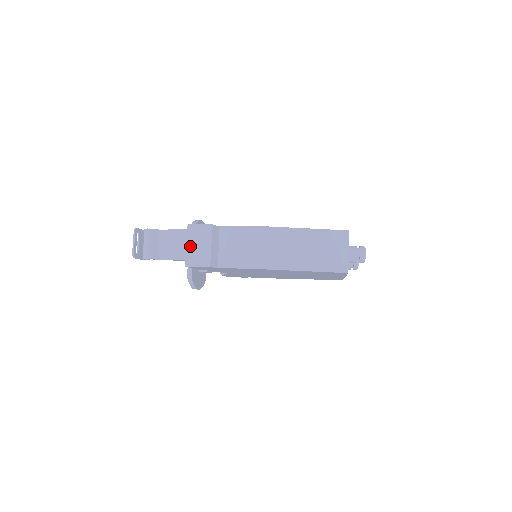
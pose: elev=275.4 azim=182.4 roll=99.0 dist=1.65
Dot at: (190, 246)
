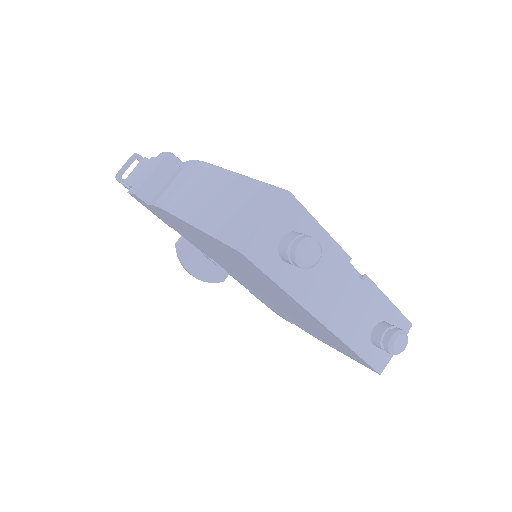
Dot at: (145, 173)
